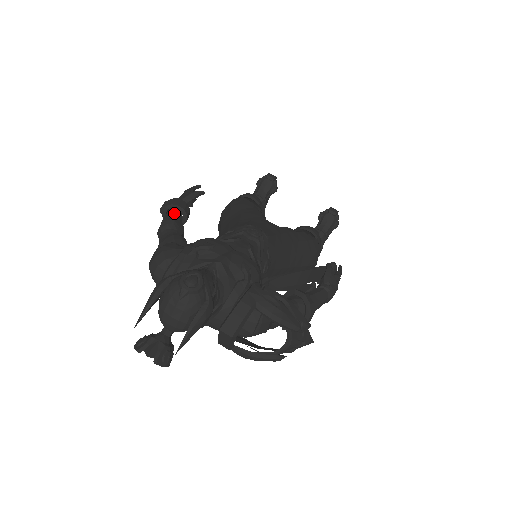
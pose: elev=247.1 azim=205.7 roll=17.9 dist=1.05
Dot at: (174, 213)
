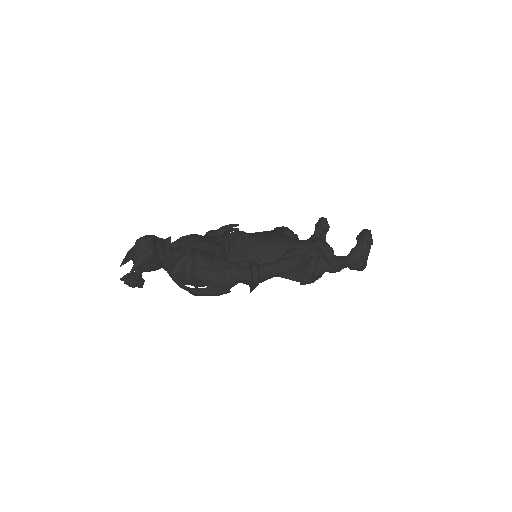
Dot at: occluded
